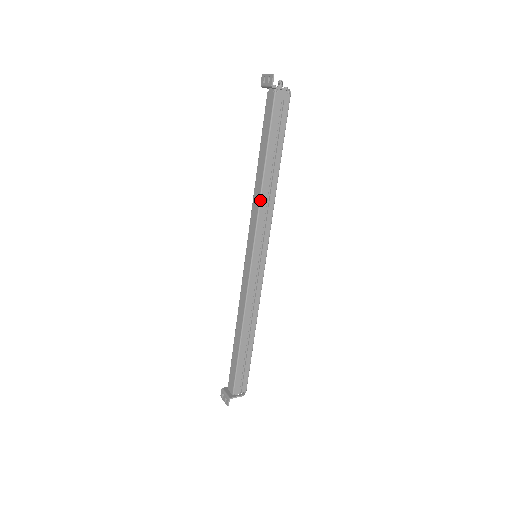
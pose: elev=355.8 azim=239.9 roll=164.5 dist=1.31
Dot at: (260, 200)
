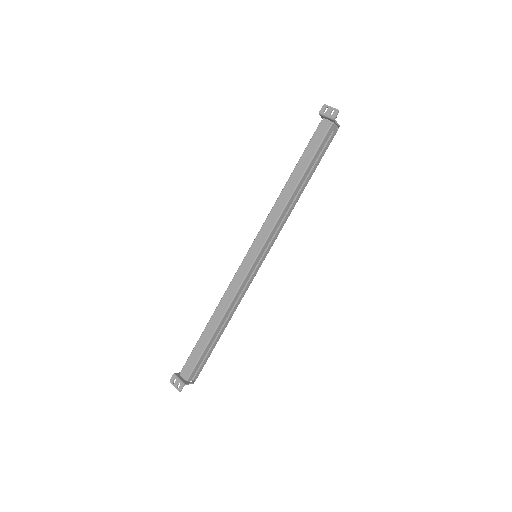
Dot at: (284, 209)
